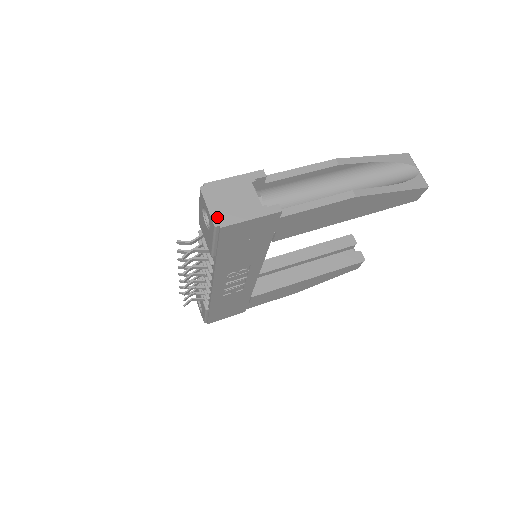
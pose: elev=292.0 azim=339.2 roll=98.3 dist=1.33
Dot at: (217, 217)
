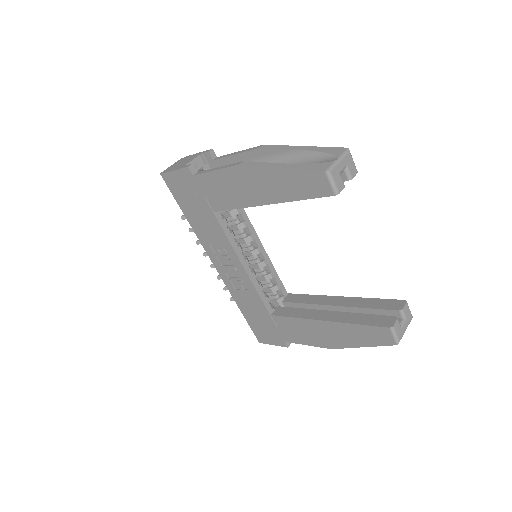
Dot at: (166, 170)
